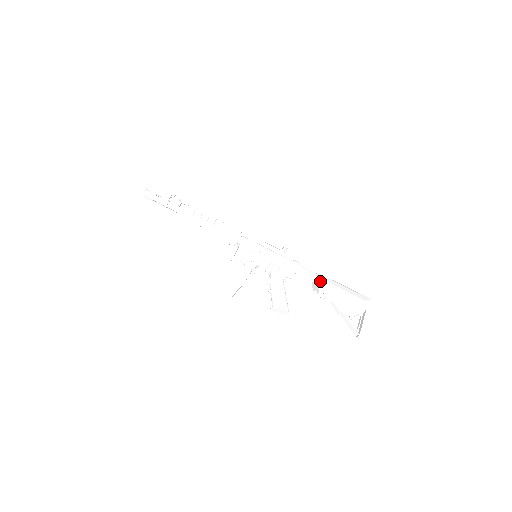
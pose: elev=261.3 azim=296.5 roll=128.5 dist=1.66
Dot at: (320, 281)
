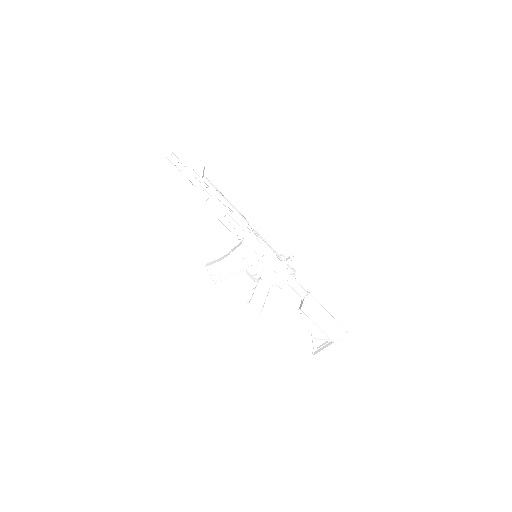
Dot at: (301, 307)
